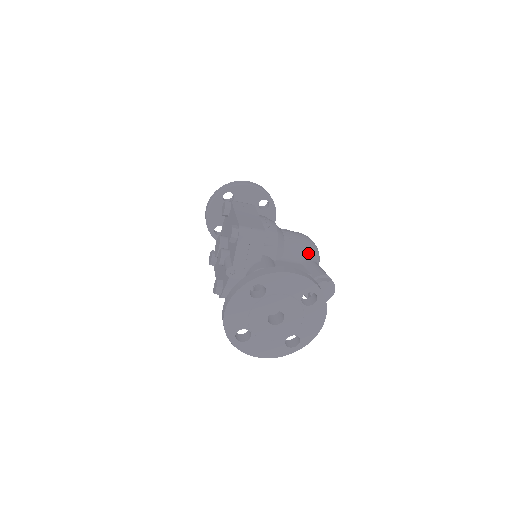
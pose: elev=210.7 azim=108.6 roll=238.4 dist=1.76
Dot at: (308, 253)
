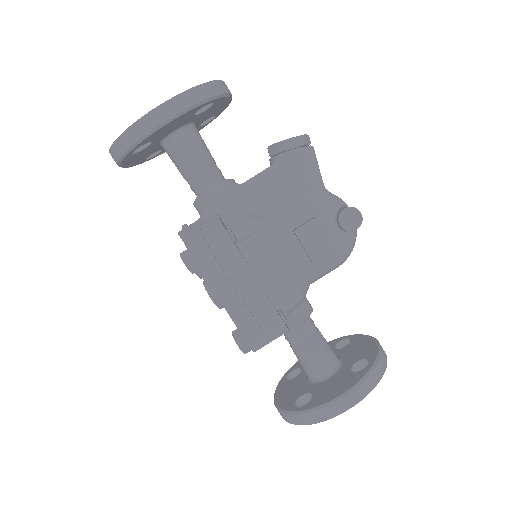
Dot at: occluded
